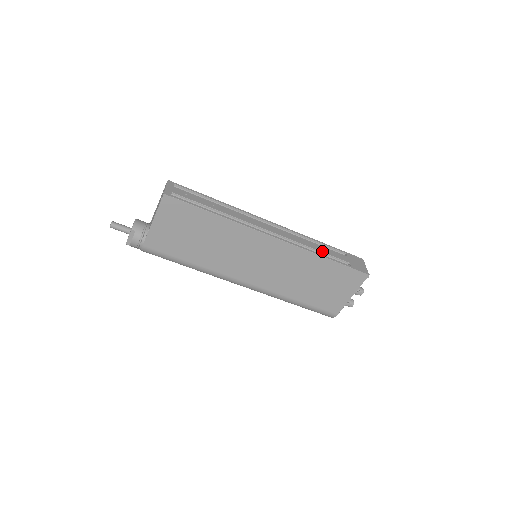
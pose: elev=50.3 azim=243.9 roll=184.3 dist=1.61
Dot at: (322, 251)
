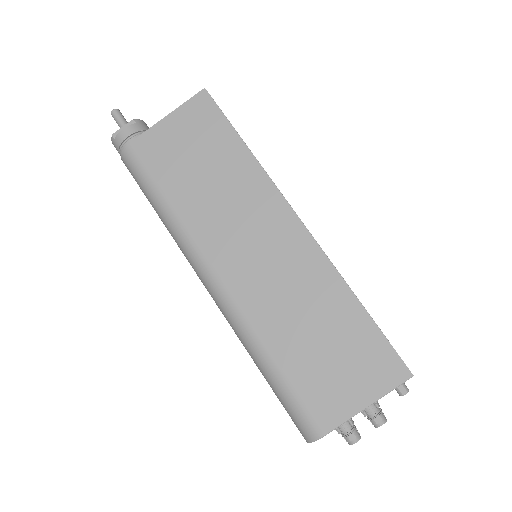
Dot at: occluded
